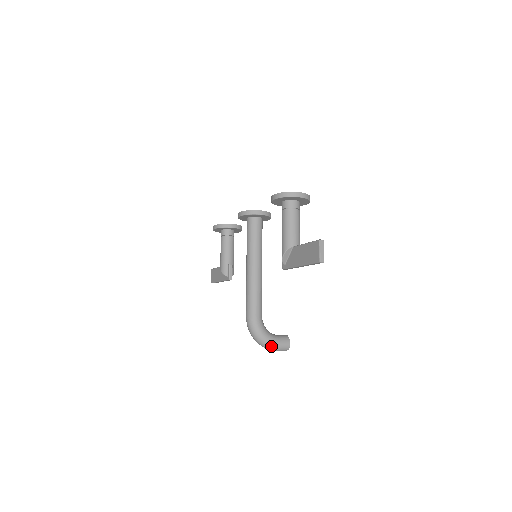
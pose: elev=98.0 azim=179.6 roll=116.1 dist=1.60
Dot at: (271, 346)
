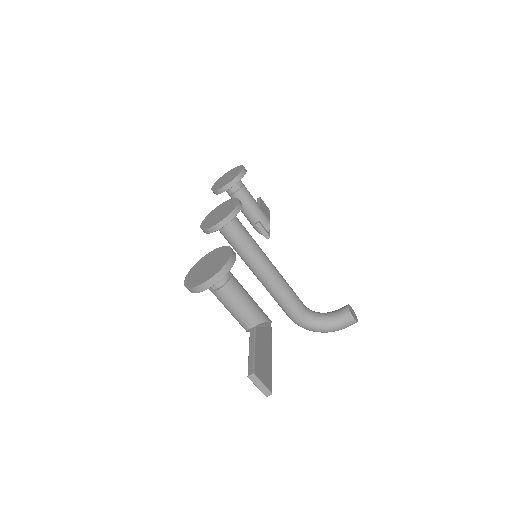
Dot at: (333, 331)
